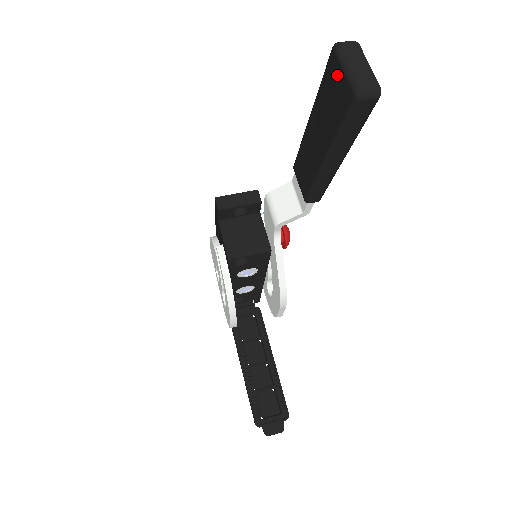
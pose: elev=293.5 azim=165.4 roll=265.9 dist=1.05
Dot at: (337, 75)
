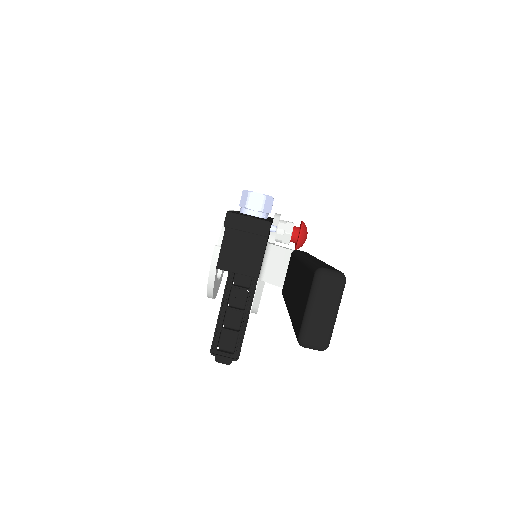
Dot at: (306, 297)
